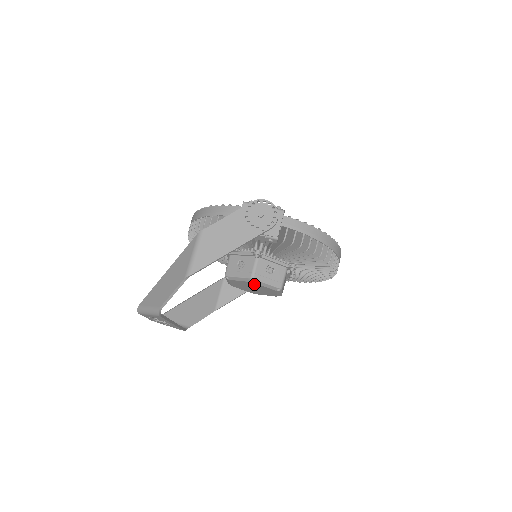
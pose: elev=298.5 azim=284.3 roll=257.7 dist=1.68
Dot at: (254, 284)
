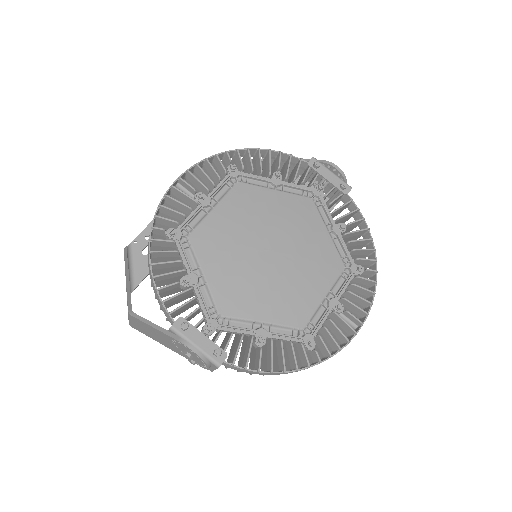
Dot at: occluded
